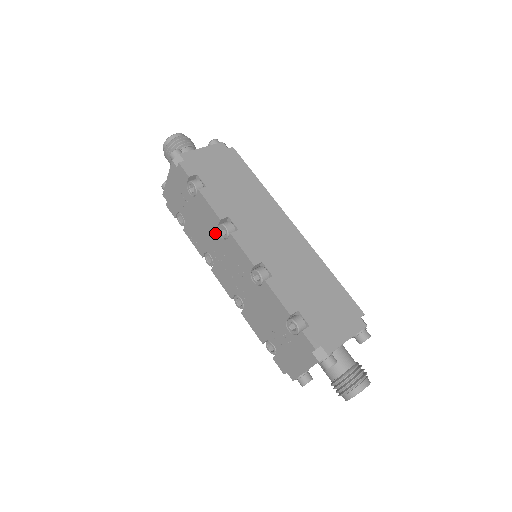
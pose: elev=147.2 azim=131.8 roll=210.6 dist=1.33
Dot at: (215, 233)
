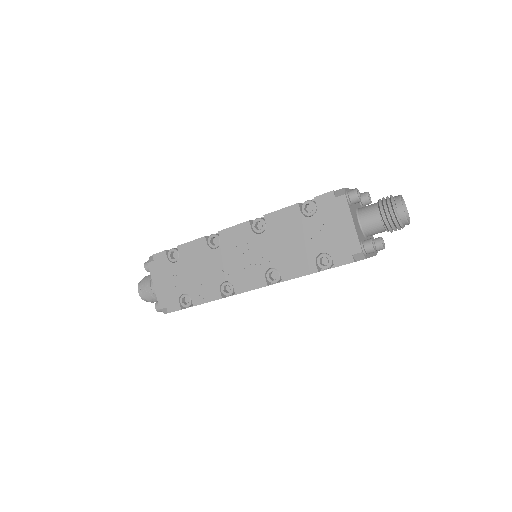
Dot at: (211, 254)
